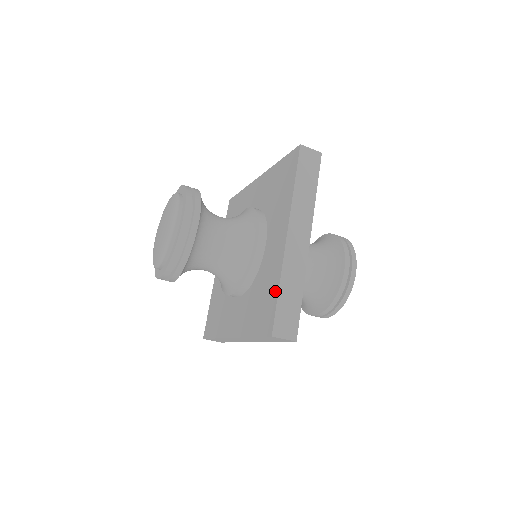
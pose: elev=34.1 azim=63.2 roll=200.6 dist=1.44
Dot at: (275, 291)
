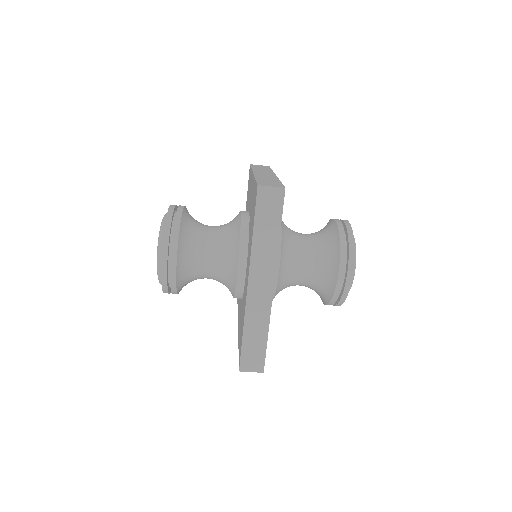
Dot at: (242, 332)
